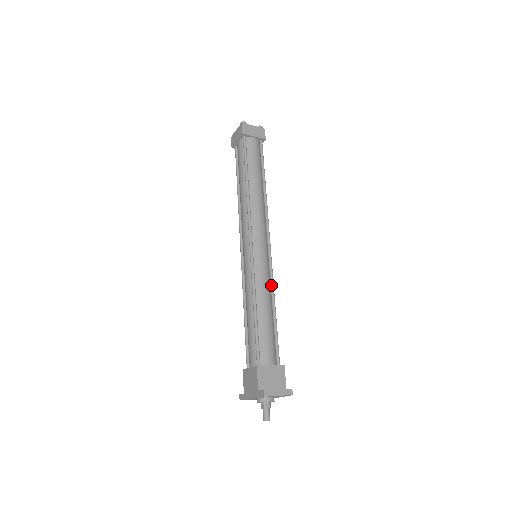
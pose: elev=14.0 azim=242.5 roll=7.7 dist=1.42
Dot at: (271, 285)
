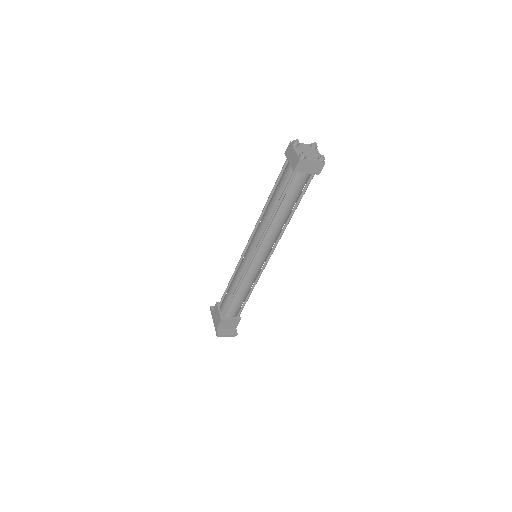
Dot at: (256, 281)
